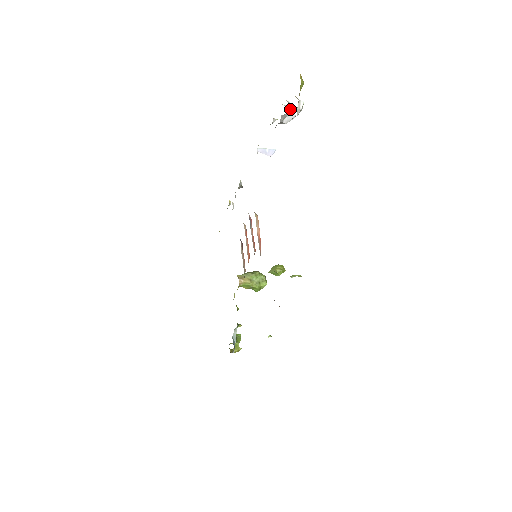
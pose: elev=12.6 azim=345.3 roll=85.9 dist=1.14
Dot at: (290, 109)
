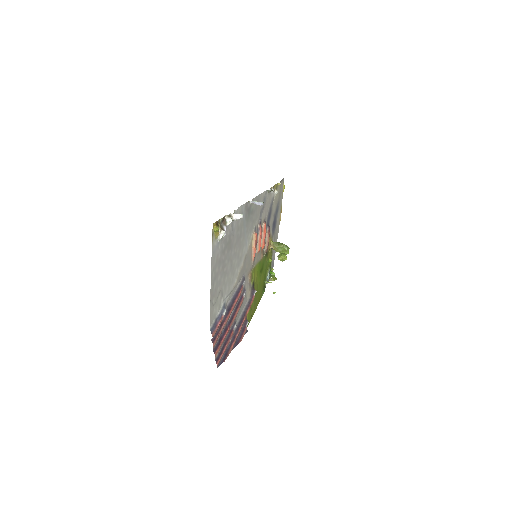
Dot at: (227, 225)
